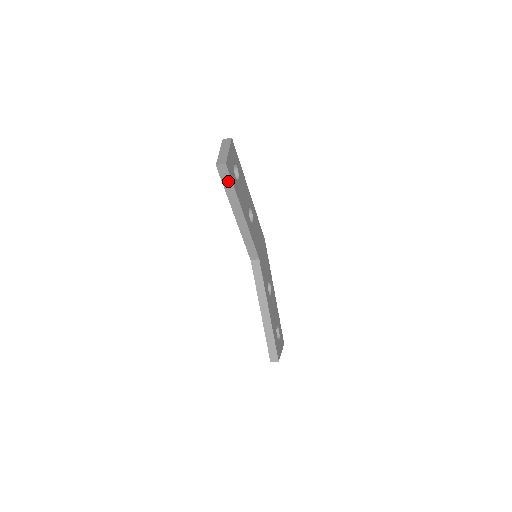
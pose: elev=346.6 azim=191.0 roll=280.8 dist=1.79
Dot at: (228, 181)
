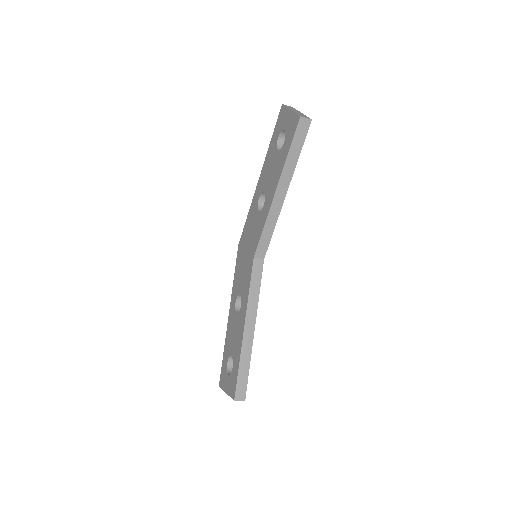
Dot at: (299, 143)
